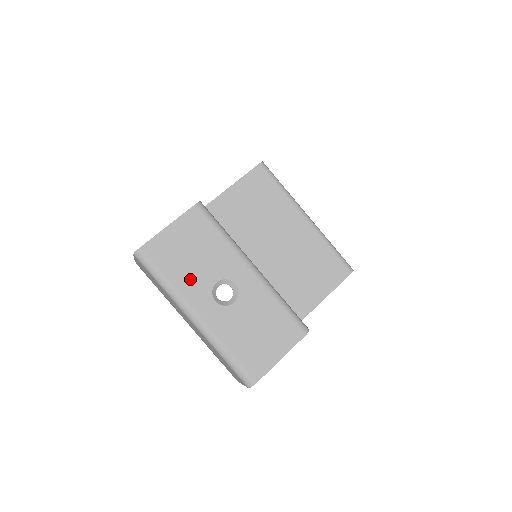
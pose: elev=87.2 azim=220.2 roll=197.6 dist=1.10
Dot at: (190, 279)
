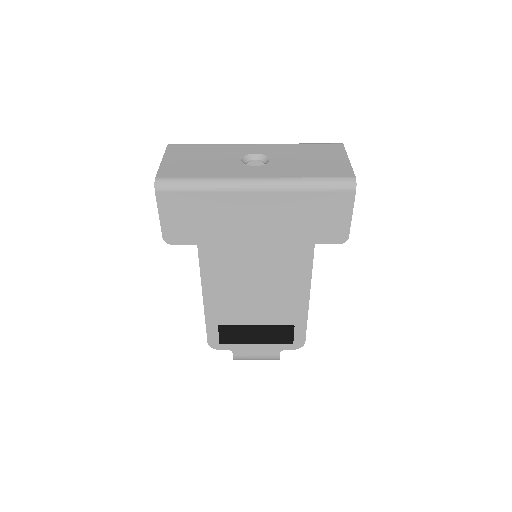
Dot at: (219, 169)
